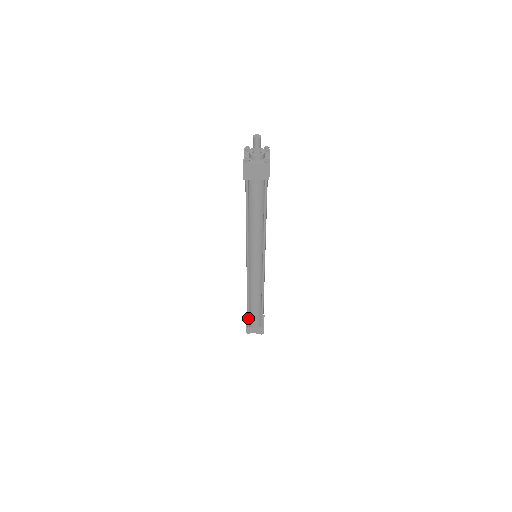
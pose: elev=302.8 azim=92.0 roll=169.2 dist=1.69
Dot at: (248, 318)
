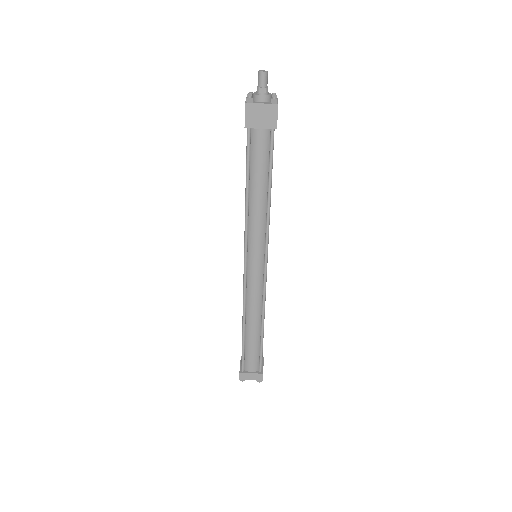
Dot at: (243, 354)
